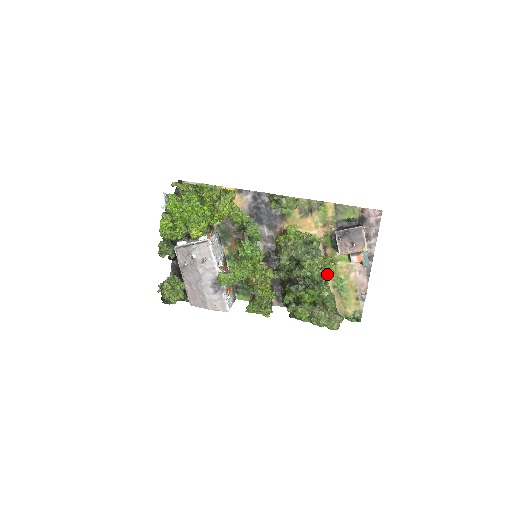
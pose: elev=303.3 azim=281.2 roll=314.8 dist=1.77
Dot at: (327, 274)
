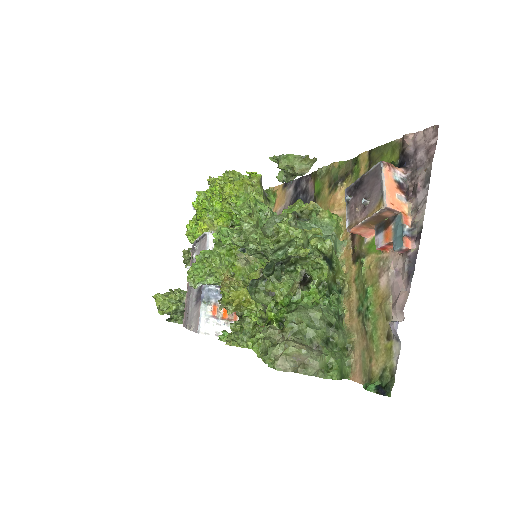
Dot at: occluded
